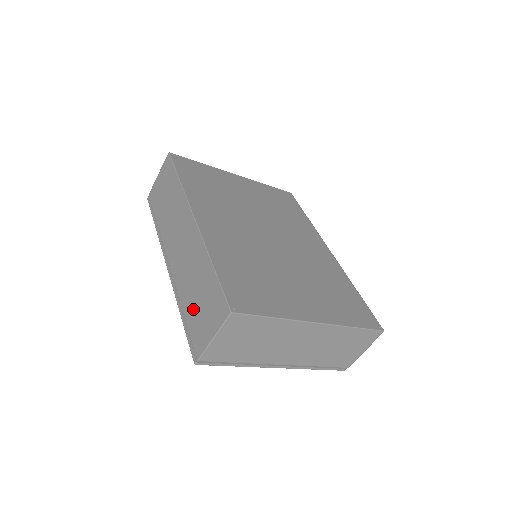
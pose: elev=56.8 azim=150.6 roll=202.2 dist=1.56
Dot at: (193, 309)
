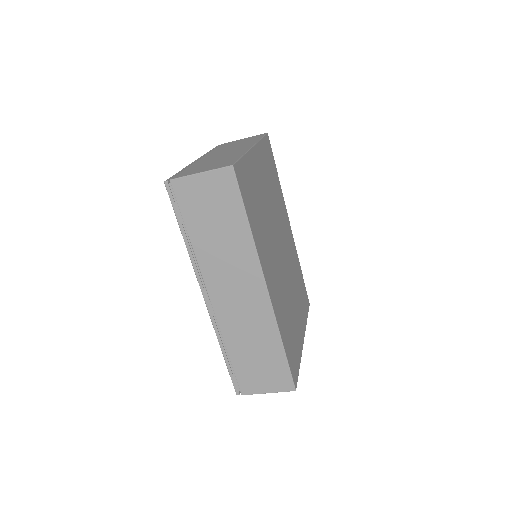
Dot at: (245, 362)
